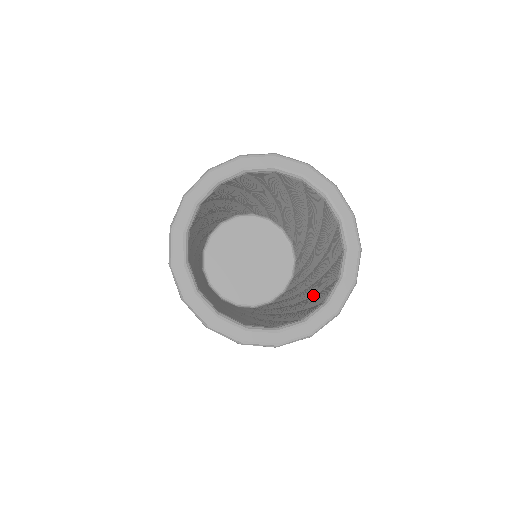
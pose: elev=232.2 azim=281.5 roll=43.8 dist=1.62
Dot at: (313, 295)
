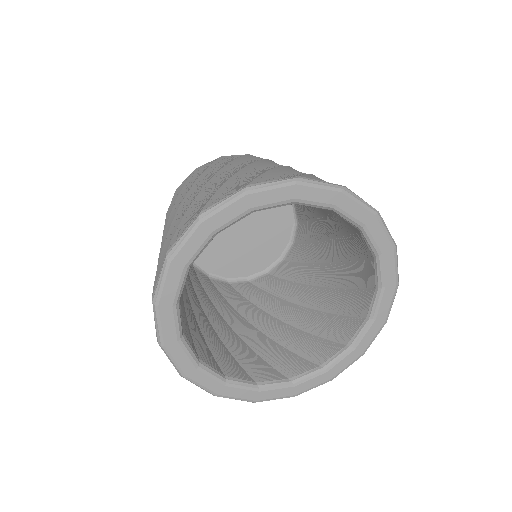
Dot at: (307, 332)
